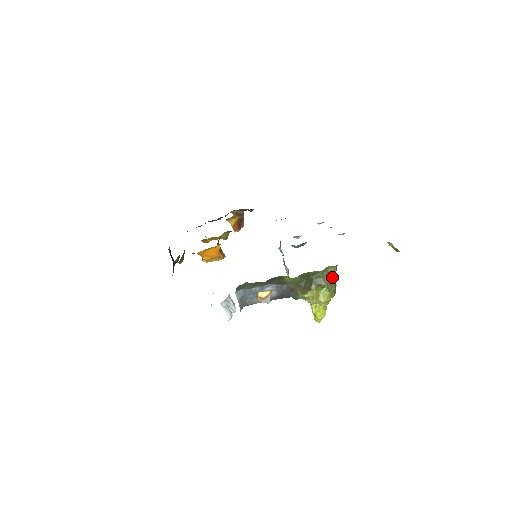
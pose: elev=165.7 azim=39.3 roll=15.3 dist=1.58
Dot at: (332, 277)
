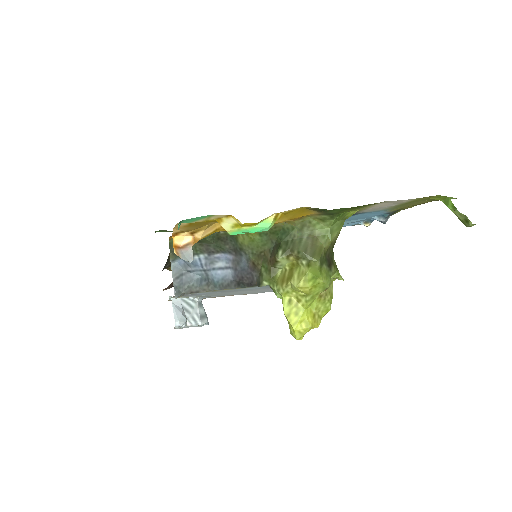
Dot at: (320, 245)
